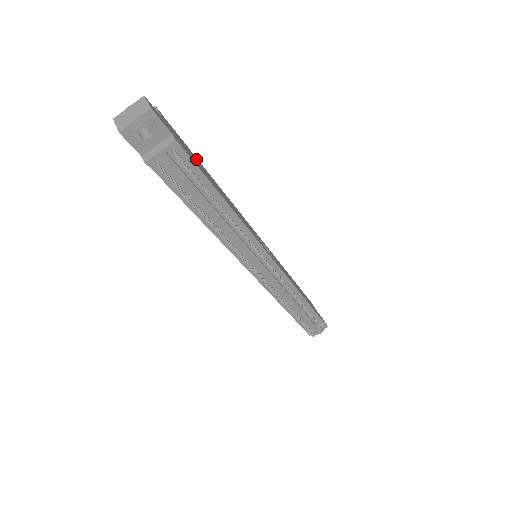
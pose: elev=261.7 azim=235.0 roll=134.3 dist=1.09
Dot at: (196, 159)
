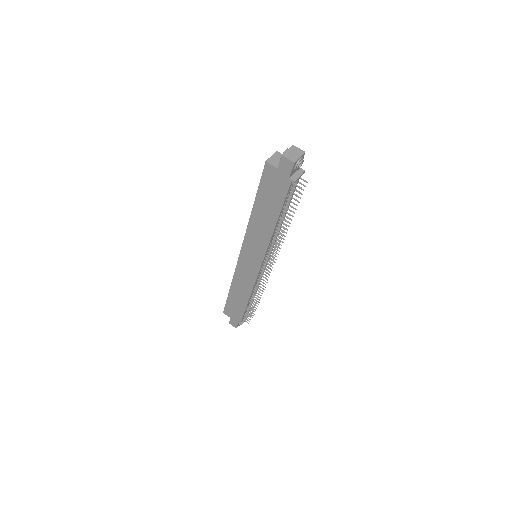
Dot at: occluded
